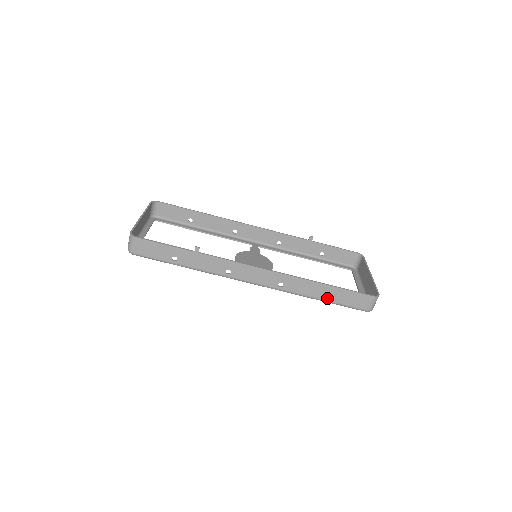
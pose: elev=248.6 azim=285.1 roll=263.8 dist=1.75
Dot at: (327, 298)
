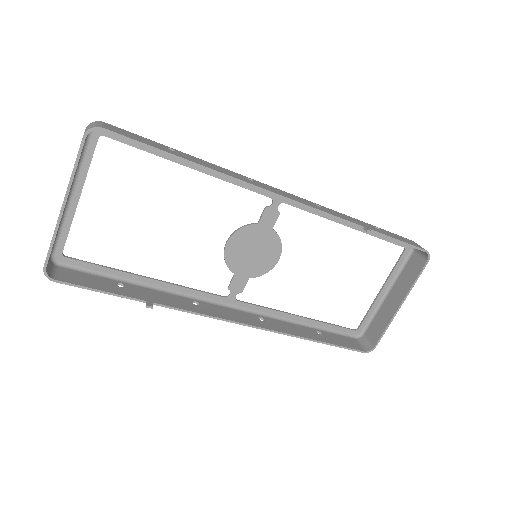
Dot at: (313, 332)
